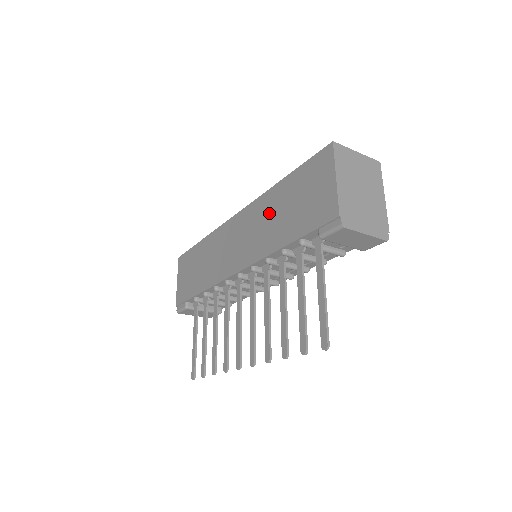
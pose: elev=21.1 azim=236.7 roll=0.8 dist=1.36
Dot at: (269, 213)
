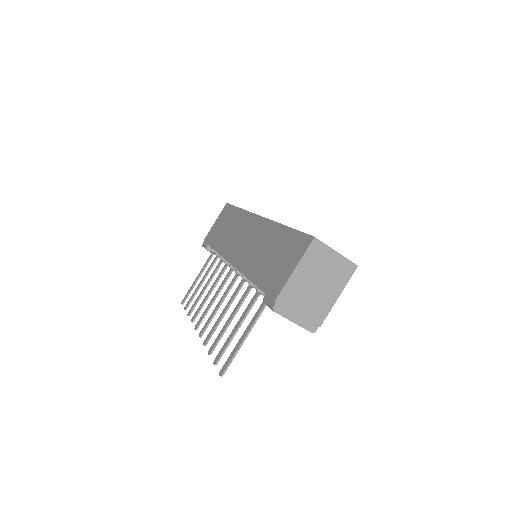
Dot at: (265, 243)
